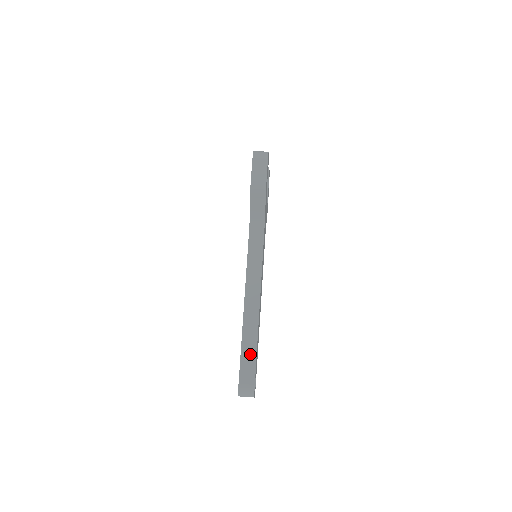
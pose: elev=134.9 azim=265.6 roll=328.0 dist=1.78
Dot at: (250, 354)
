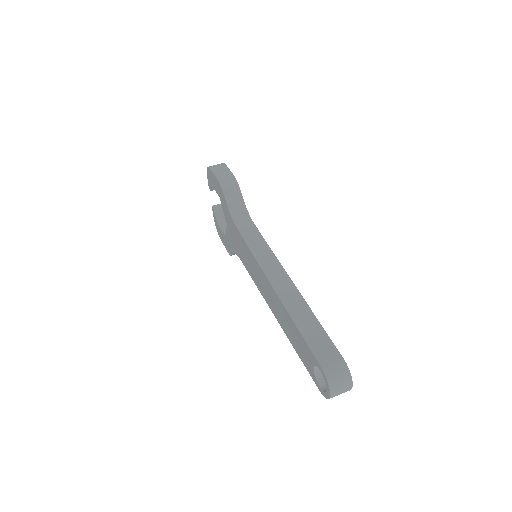
Dot at: (313, 328)
